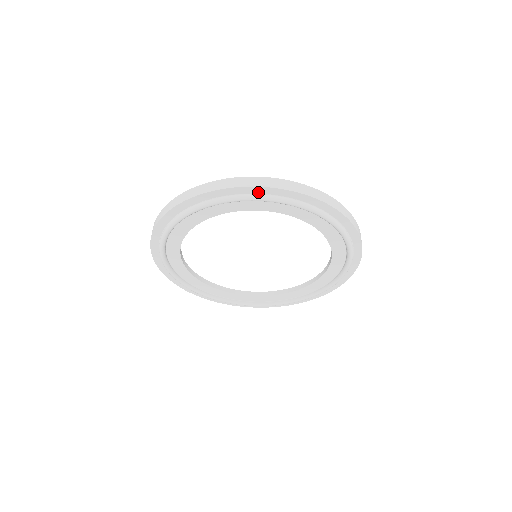
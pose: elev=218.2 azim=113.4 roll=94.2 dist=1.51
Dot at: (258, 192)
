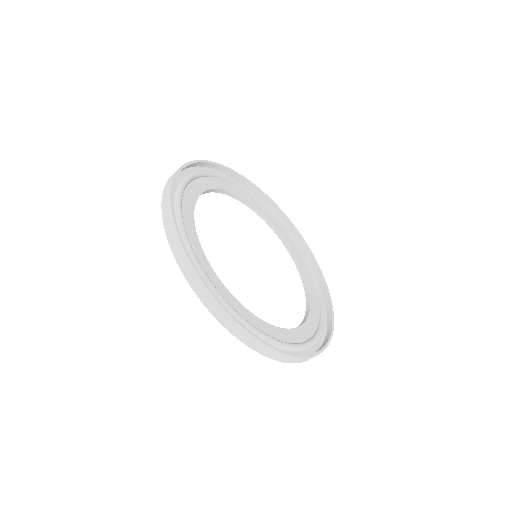
Dot at: occluded
